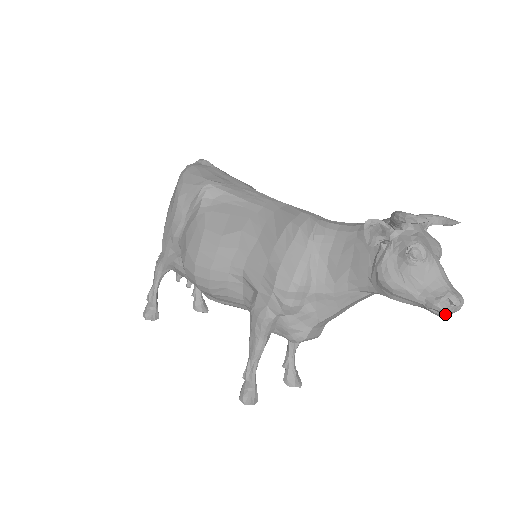
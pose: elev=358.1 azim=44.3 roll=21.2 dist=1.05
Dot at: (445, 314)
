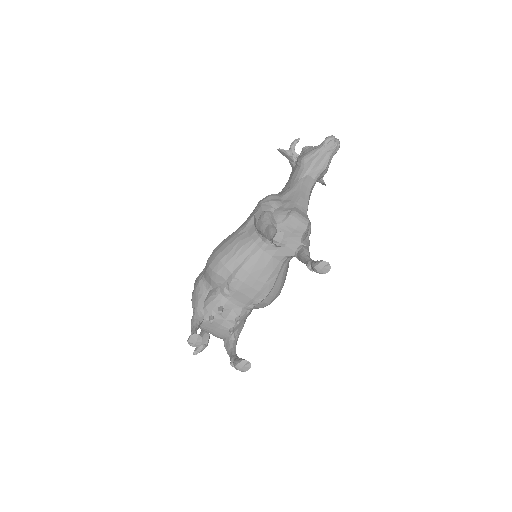
Dot at: (332, 140)
